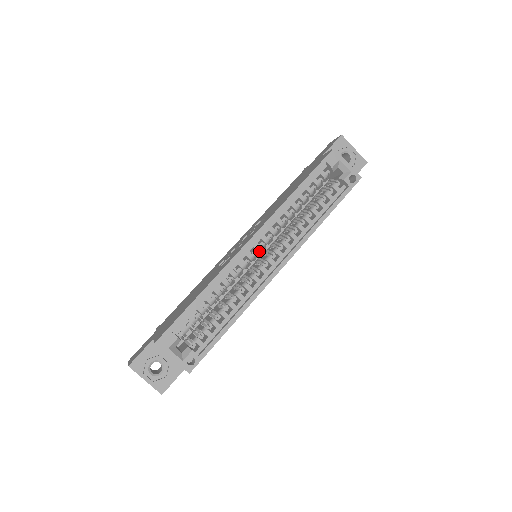
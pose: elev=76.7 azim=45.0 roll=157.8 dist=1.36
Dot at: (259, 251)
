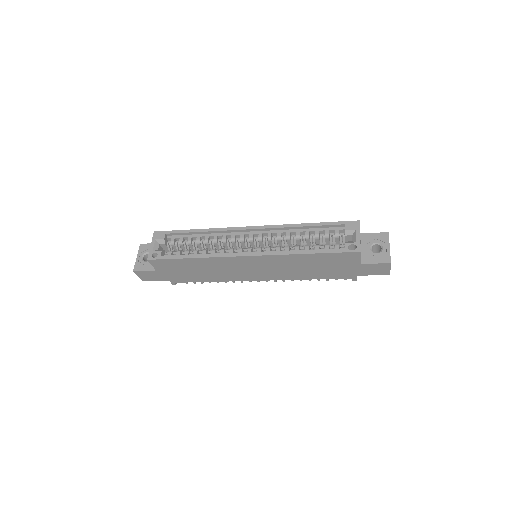
Dot at: (250, 239)
